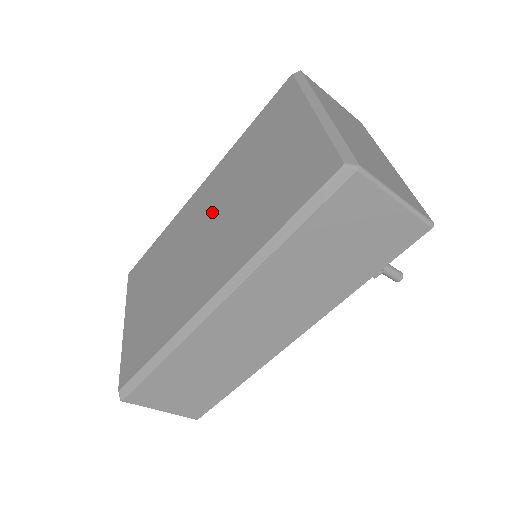
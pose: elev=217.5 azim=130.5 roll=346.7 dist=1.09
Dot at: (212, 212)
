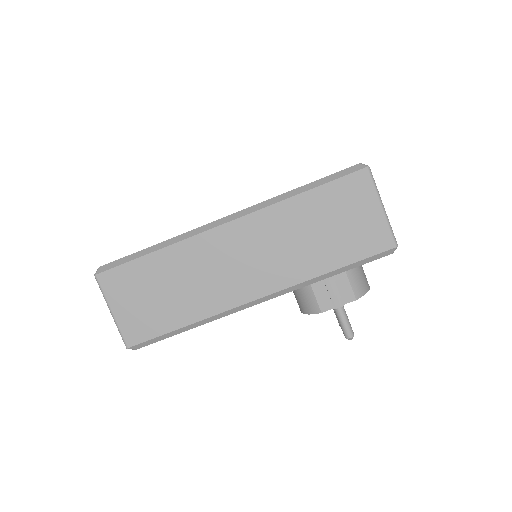
Dot at: occluded
